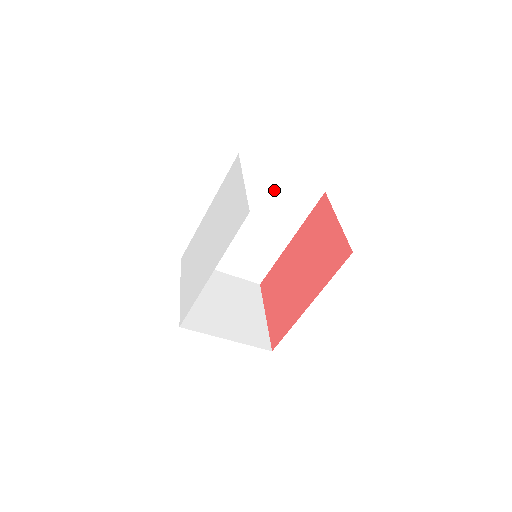
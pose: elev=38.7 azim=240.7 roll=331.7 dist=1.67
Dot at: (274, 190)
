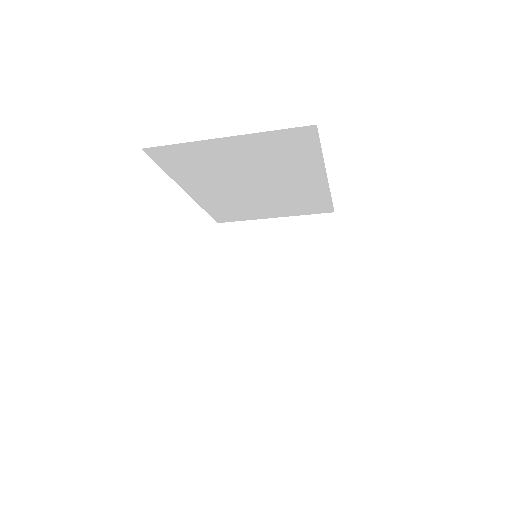
Dot at: (237, 154)
